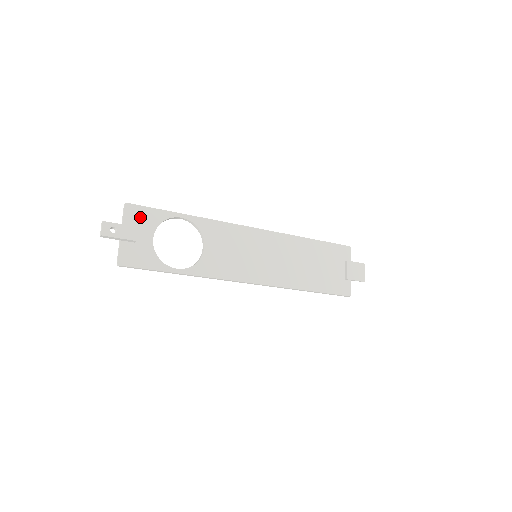
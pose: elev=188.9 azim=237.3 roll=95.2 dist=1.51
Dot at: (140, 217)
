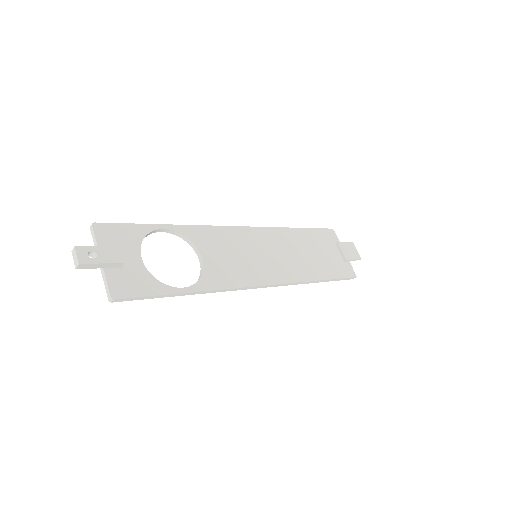
Dot at: (116, 236)
